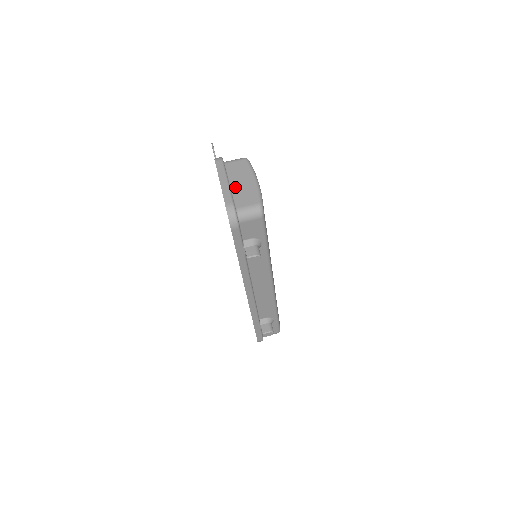
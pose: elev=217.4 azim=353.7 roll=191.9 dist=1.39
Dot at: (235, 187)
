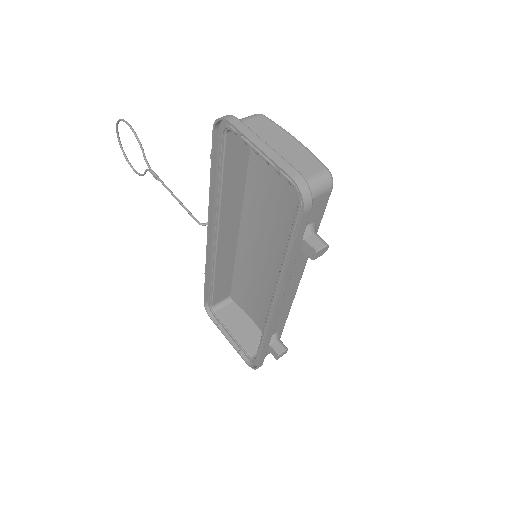
Dot at: (277, 152)
